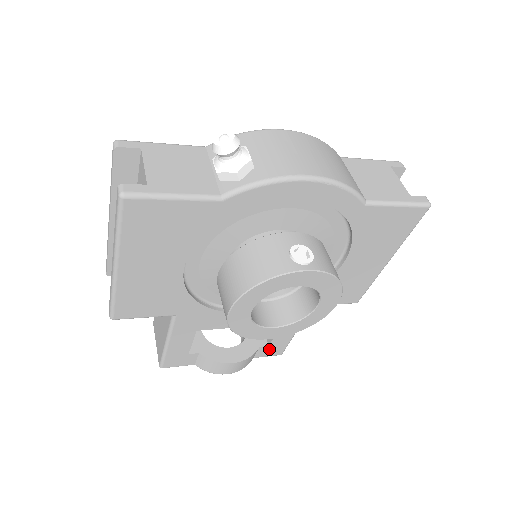
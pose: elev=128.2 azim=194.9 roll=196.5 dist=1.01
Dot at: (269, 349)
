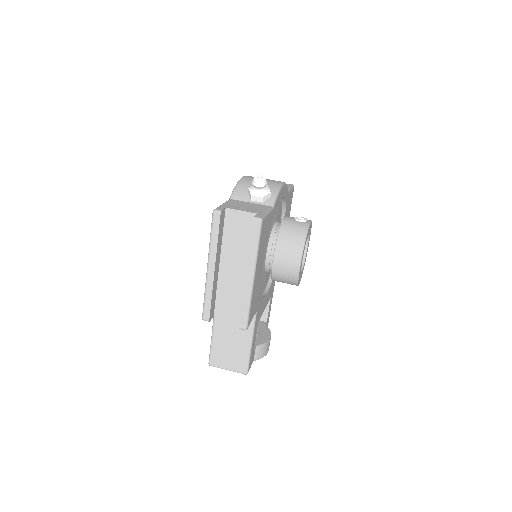
Dot at: occluded
